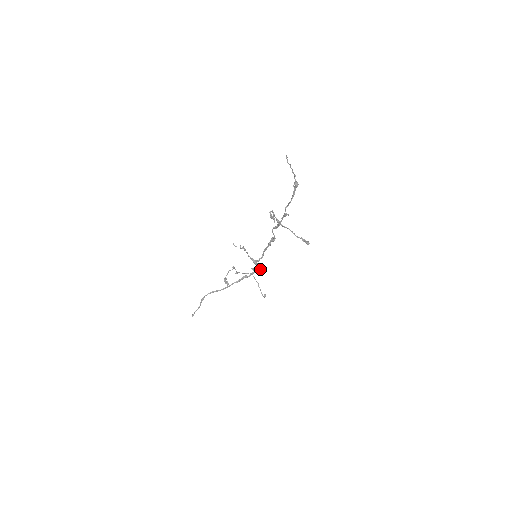
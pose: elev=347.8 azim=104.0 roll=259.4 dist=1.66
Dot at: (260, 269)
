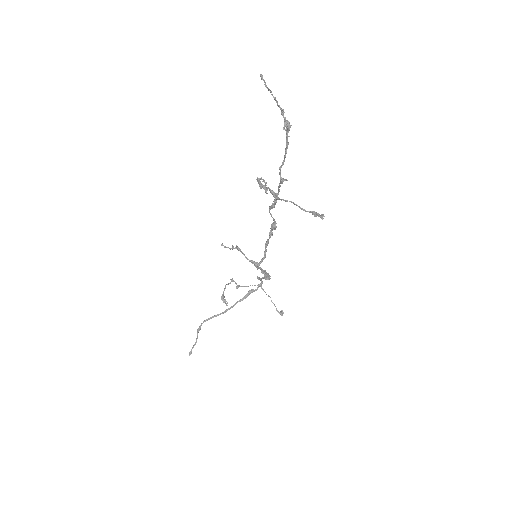
Dot at: (267, 275)
